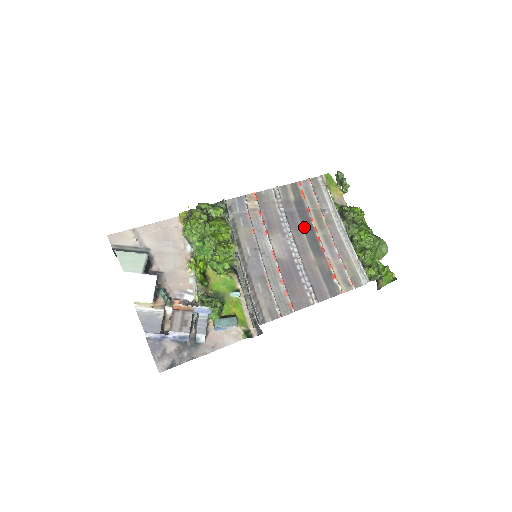
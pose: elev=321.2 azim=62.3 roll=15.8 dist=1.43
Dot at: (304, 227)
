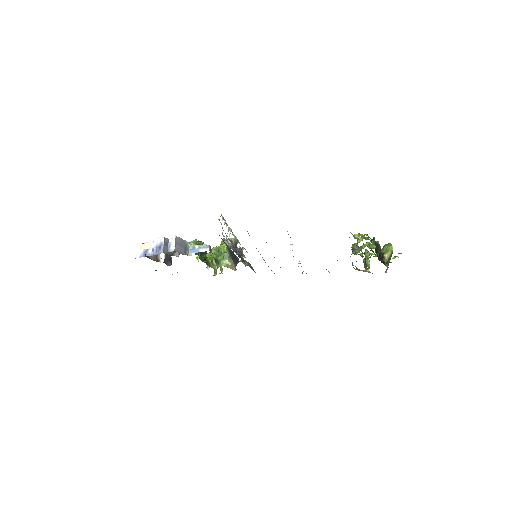
Dot at: occluded
